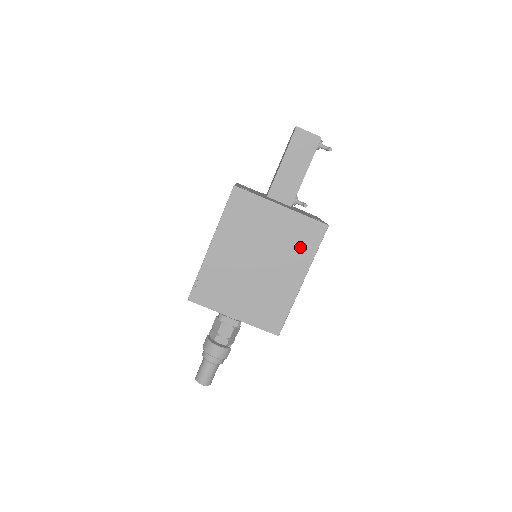
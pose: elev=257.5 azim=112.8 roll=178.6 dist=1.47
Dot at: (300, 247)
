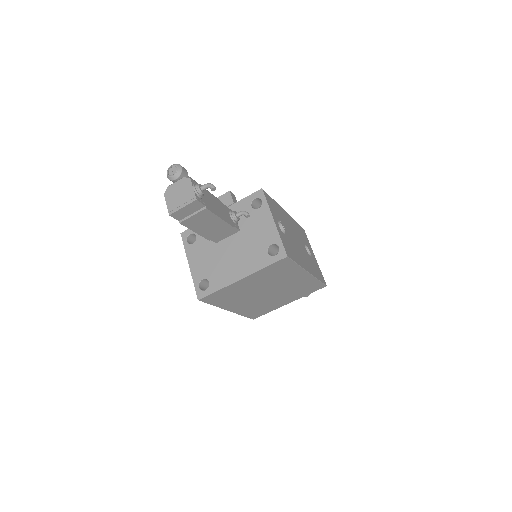
Dot at: (283, 273)
